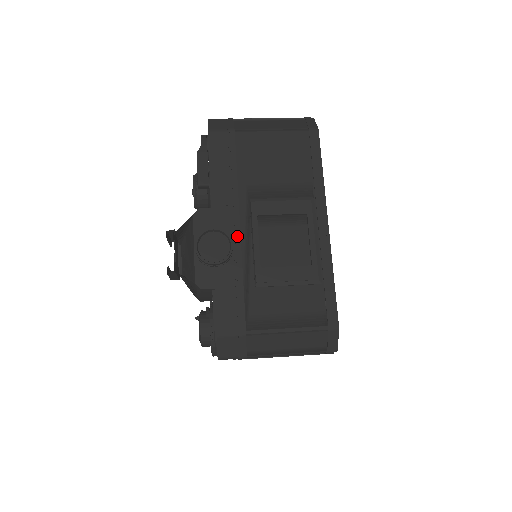
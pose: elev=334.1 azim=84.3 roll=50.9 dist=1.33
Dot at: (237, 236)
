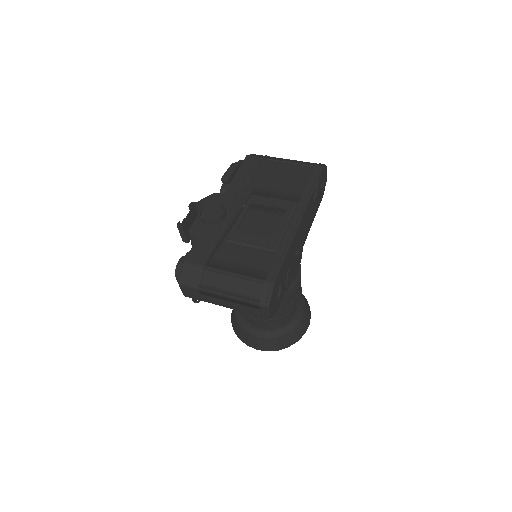
Dot at: (231, 212)
